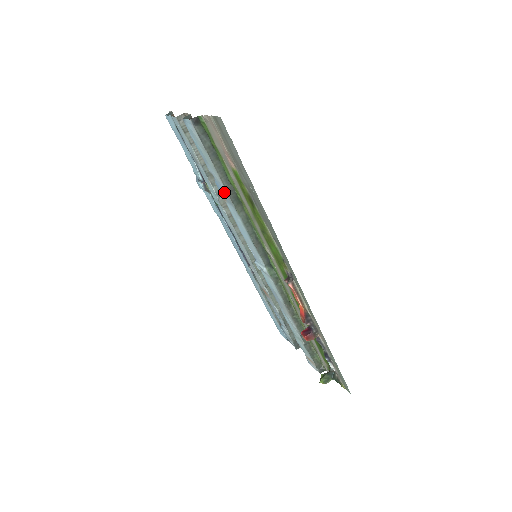
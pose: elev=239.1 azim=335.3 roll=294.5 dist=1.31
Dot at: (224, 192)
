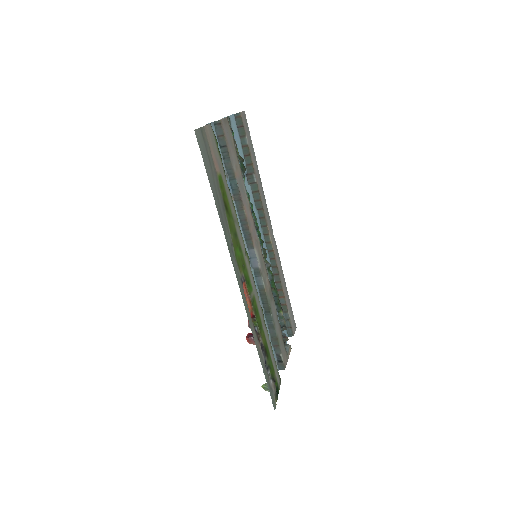
Dot at: occluded
